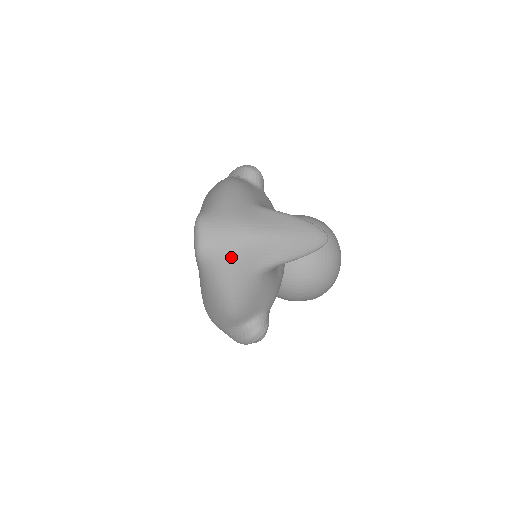
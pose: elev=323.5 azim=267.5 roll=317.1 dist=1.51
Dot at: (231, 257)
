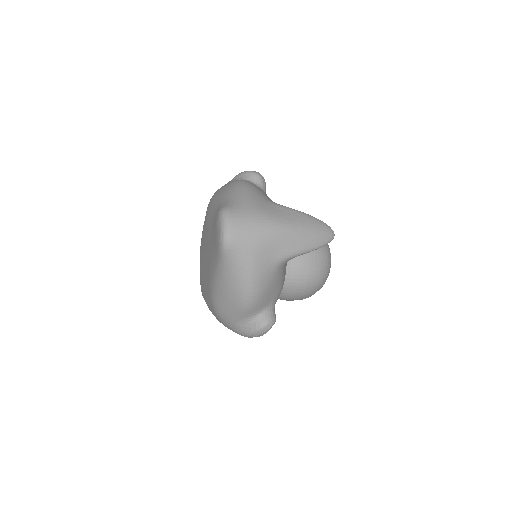
Dot at: (255, 247)
